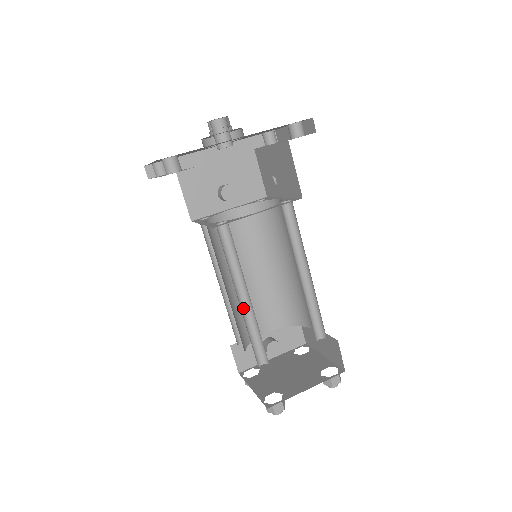
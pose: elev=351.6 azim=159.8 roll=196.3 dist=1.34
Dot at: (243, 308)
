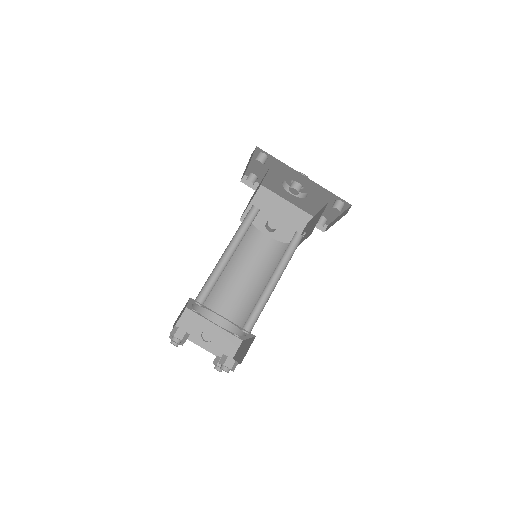
Dot at: (222, 260)
